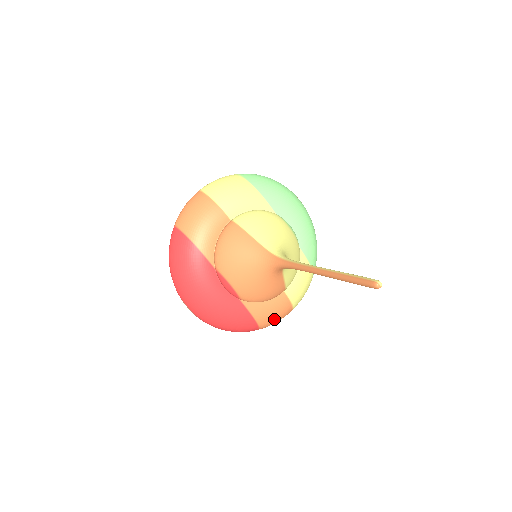
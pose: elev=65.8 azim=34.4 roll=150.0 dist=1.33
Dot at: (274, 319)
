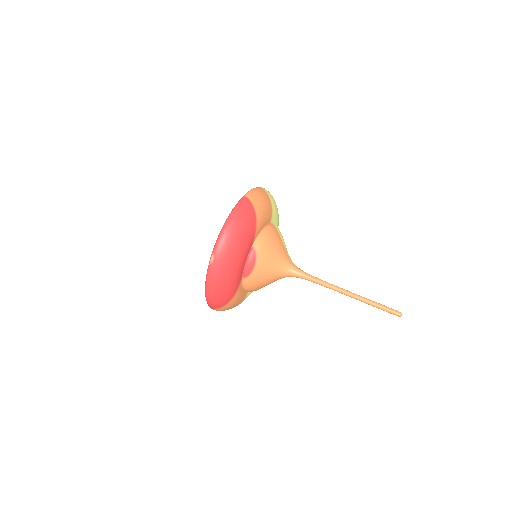
Dot at: (230, 307)
